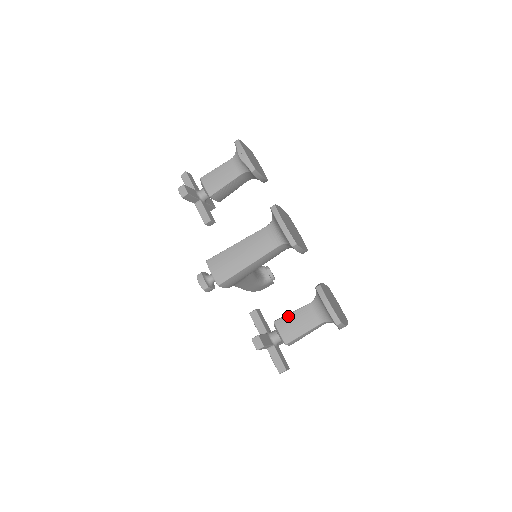
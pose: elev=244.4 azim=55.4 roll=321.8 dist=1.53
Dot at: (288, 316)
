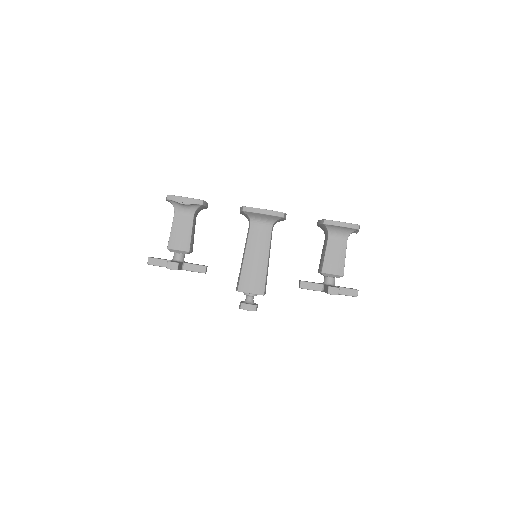
Dot at: (325, 259)
